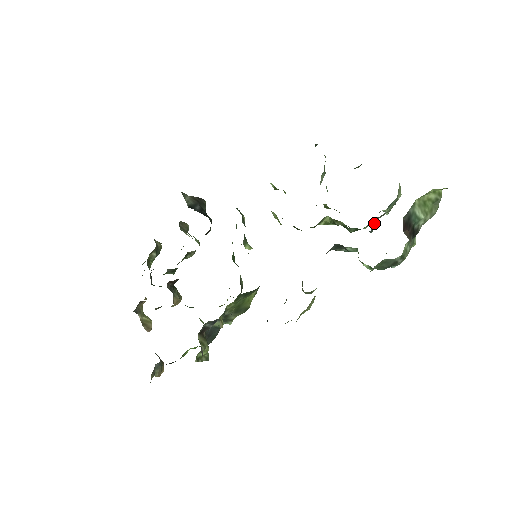
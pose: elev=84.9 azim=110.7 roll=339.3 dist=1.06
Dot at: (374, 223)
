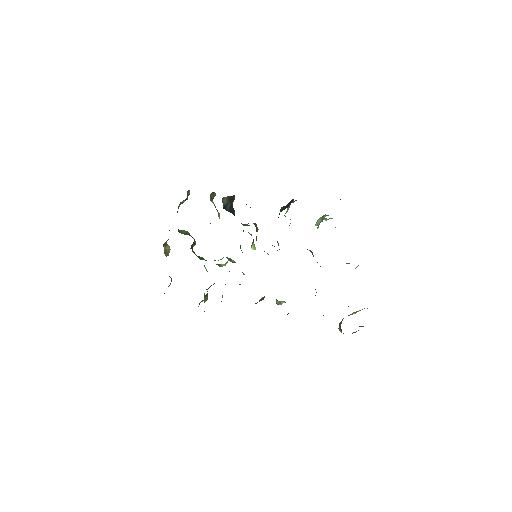
Dot at: occluded
